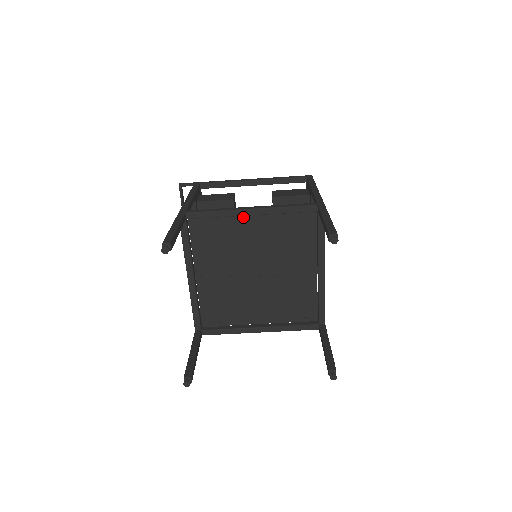
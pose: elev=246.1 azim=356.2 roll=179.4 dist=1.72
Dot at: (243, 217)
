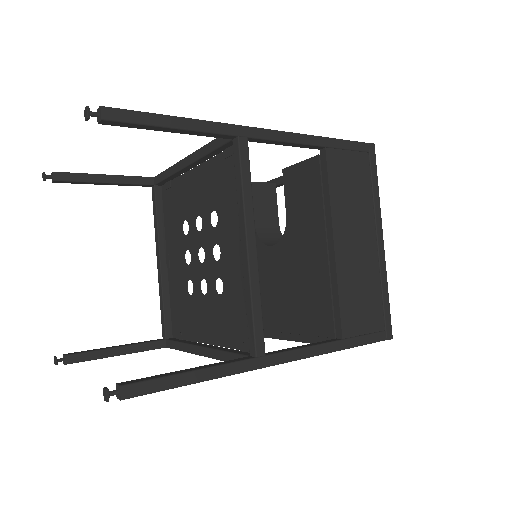
Dot at: (190, 174)
